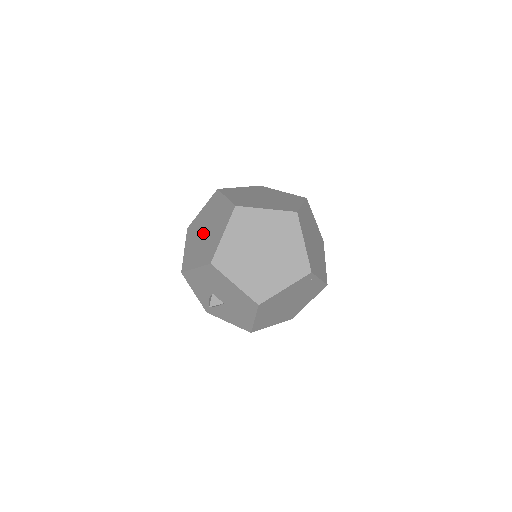
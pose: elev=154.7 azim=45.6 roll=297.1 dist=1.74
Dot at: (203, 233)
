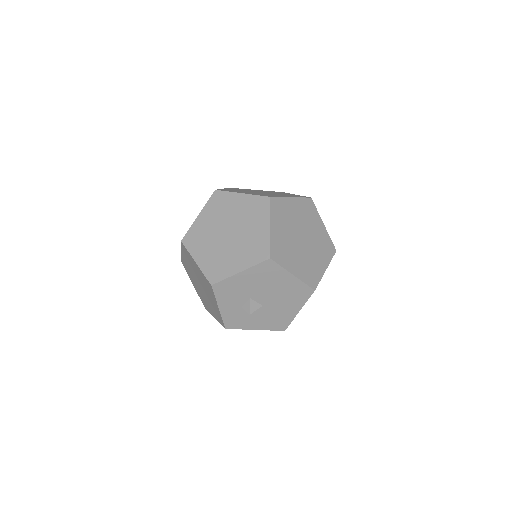
Dot at: (225, 236)
